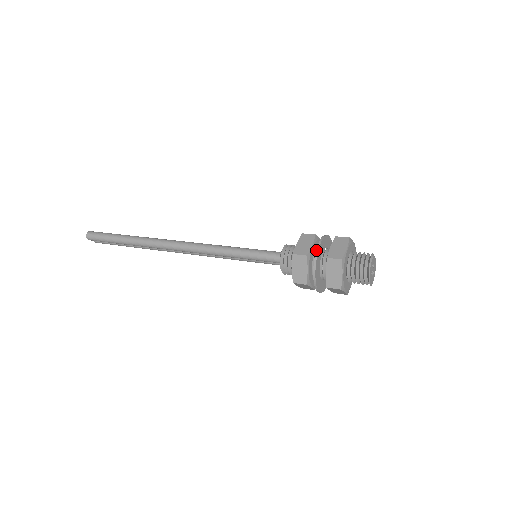
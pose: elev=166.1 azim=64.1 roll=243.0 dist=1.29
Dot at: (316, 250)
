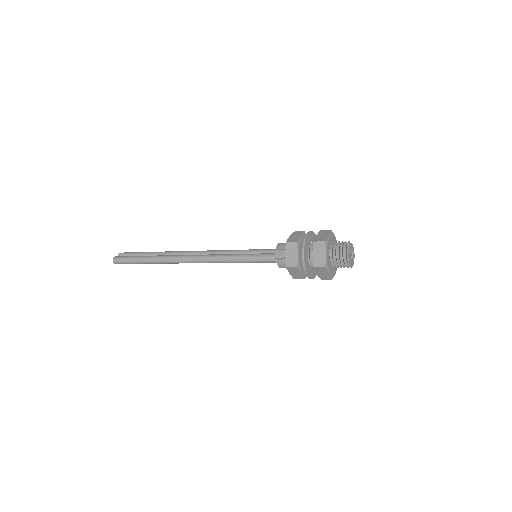
Dot at: (303, 262)
